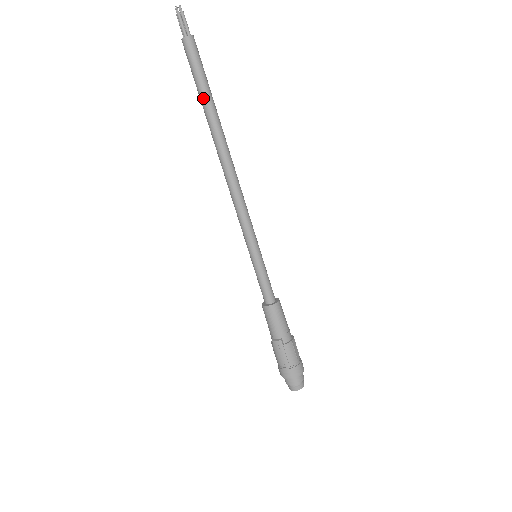
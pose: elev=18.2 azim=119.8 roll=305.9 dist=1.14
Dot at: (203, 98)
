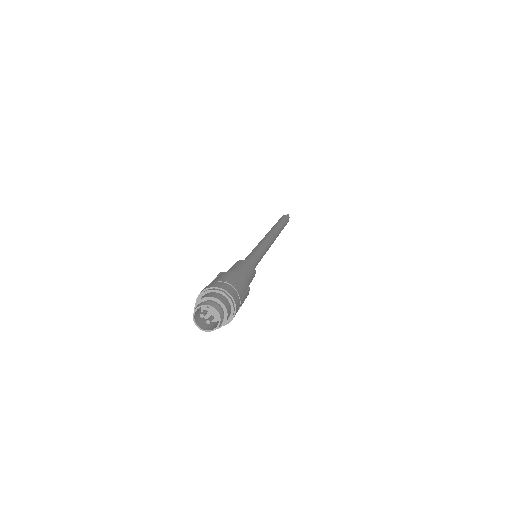
Dot at: occluded
